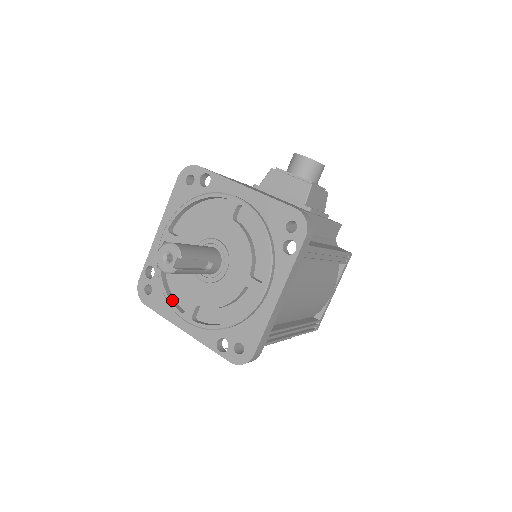
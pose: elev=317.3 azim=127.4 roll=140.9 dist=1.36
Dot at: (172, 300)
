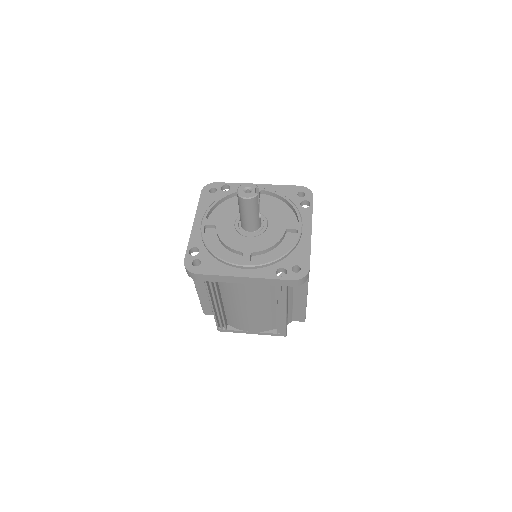
Dot at: (225, 259)
